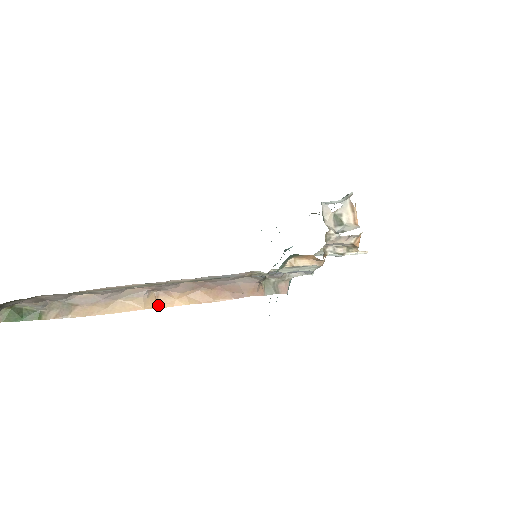
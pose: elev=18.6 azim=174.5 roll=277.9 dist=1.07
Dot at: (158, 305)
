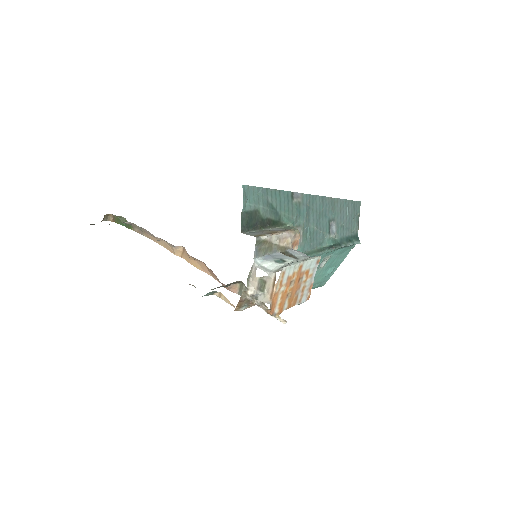
Dot at: (184, 256)
